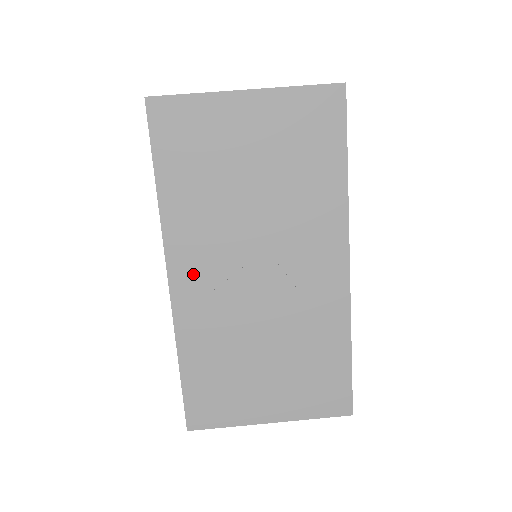
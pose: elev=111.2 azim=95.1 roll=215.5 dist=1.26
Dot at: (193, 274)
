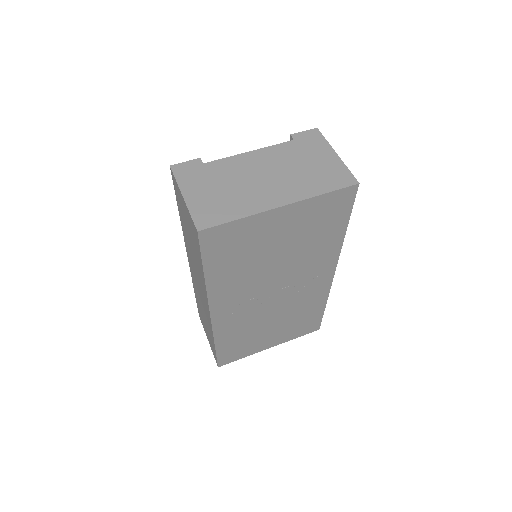
Dot at: (229, 308)
